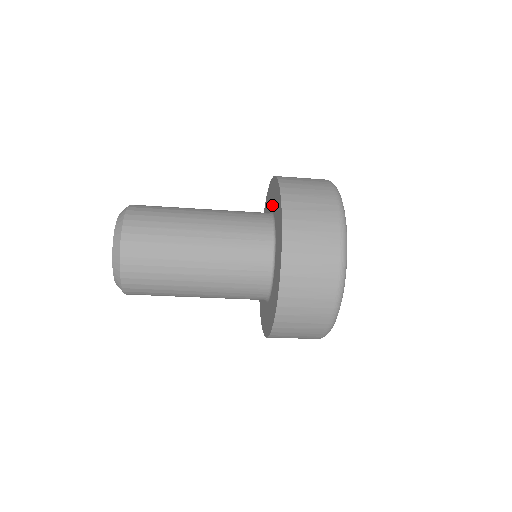
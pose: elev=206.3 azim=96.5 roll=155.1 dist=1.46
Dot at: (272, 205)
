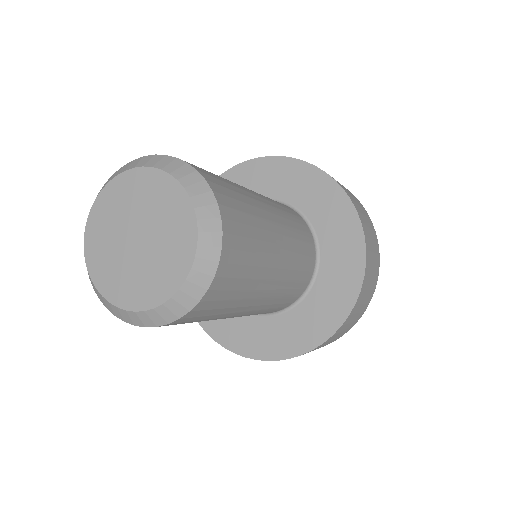
Dot at: (308, 207)
